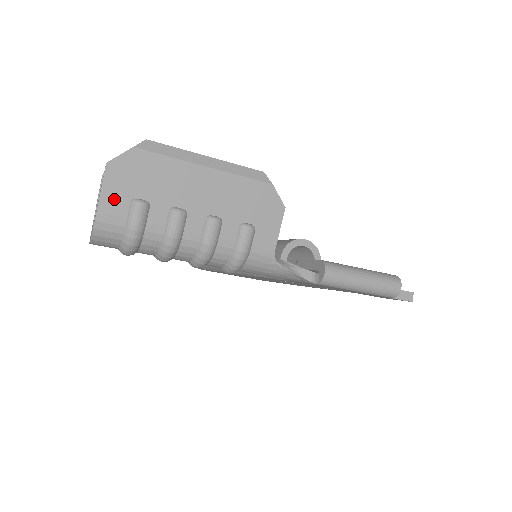
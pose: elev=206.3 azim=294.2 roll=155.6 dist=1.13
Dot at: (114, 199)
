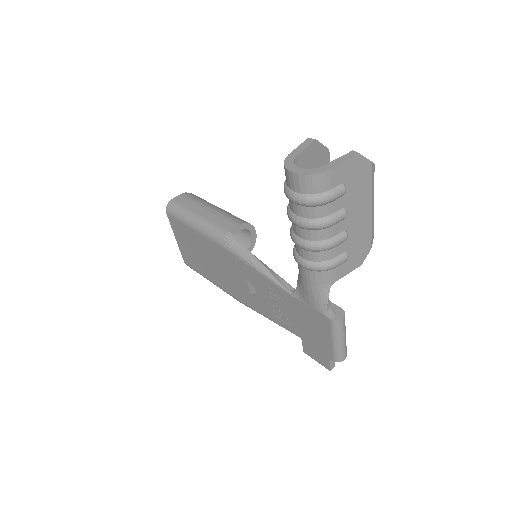
Dot at: (341, 173)
